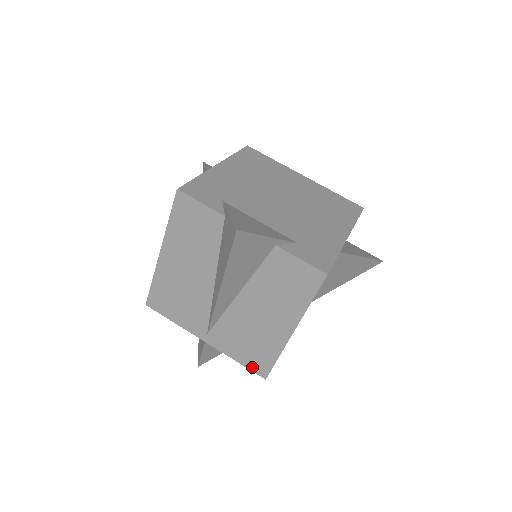
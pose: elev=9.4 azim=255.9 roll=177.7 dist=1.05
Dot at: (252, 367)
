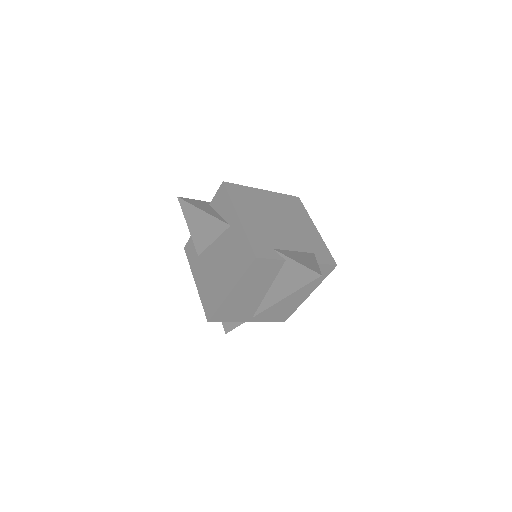
Dot at: (278, 320)
